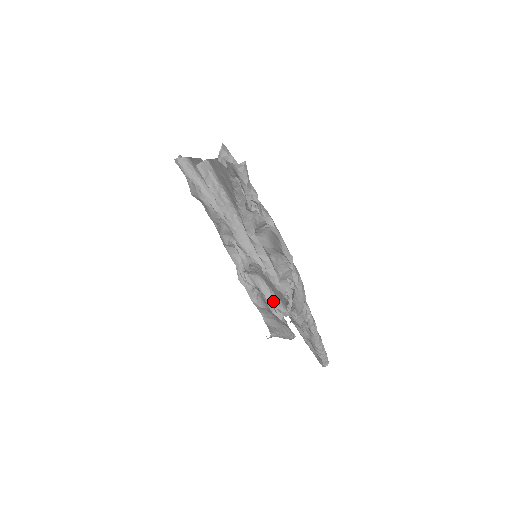
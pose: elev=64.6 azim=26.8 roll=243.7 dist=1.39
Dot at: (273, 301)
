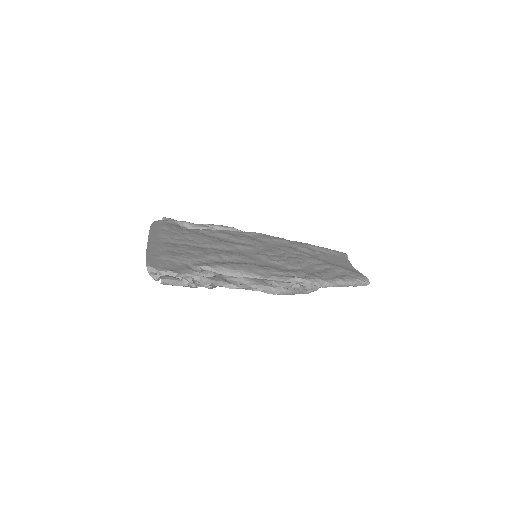
Dot at: occluded
